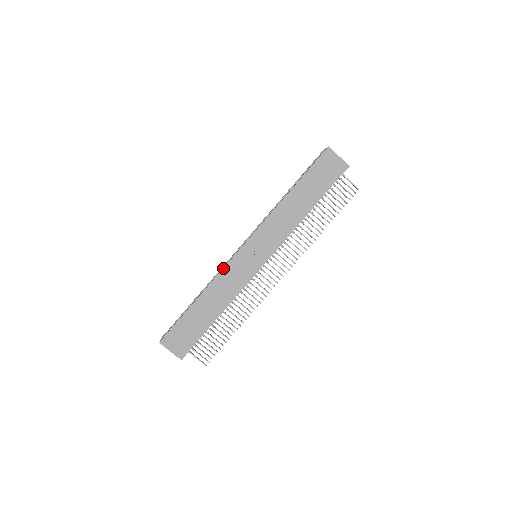
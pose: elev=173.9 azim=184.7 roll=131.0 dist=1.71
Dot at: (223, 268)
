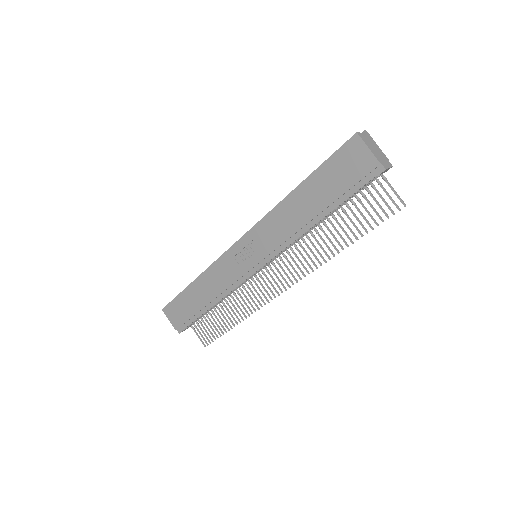
Dot at: occluded
